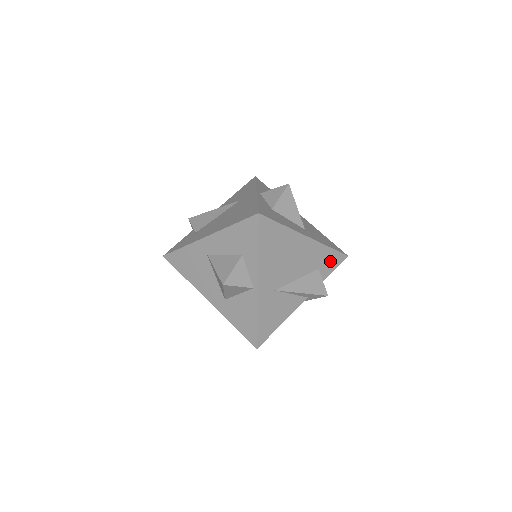
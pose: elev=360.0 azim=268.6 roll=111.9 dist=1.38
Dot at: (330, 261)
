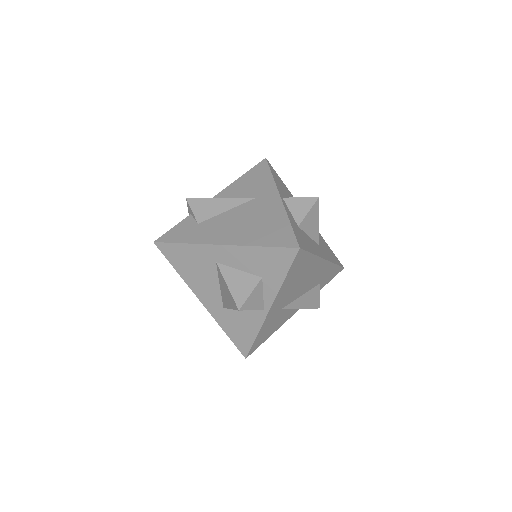
Dot at: (330, 275)
